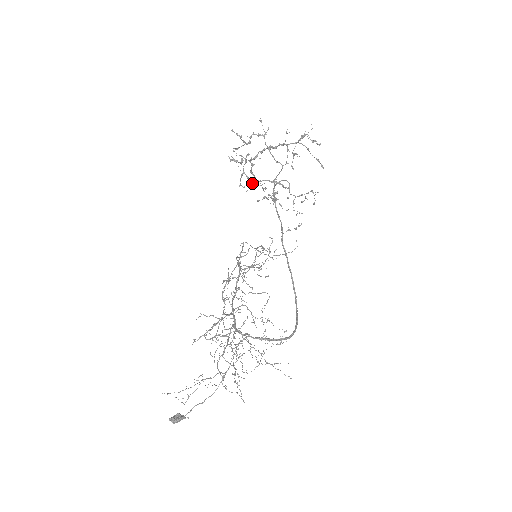
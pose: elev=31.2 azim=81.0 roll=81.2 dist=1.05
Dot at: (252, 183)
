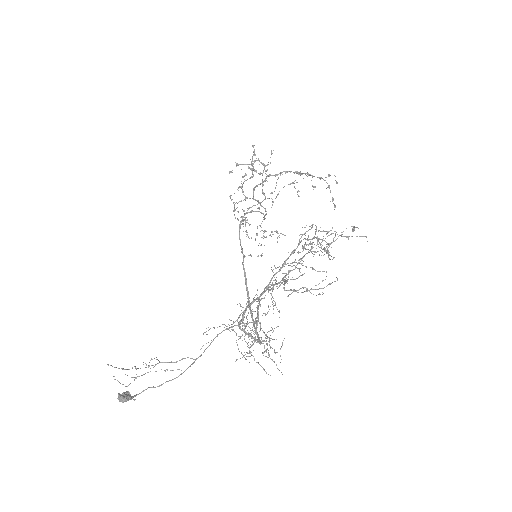
Dot at: (245, 198)
